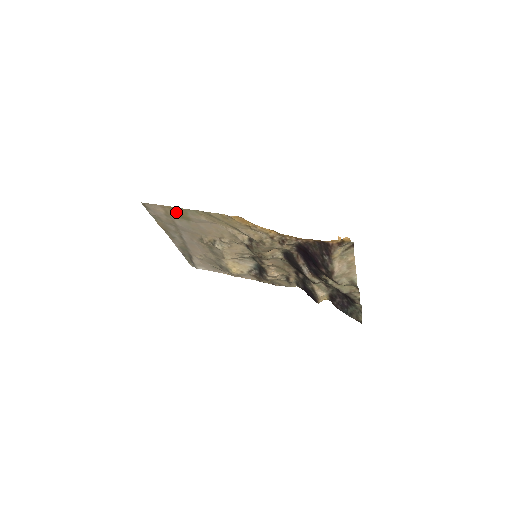
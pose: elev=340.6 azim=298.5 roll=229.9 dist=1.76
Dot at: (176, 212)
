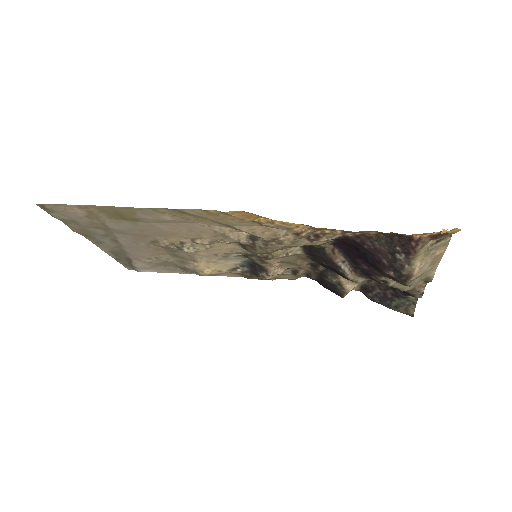
Dot at: (110, 212)
